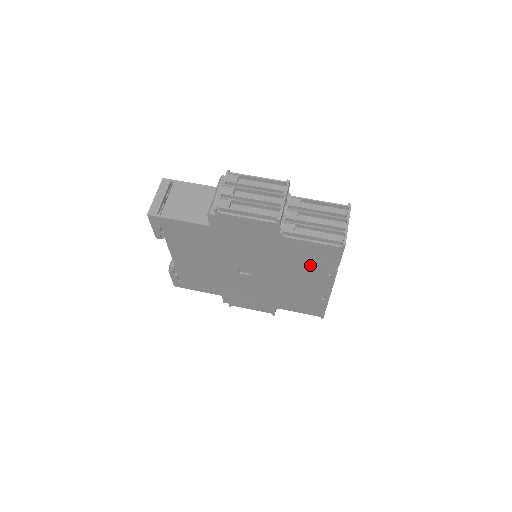
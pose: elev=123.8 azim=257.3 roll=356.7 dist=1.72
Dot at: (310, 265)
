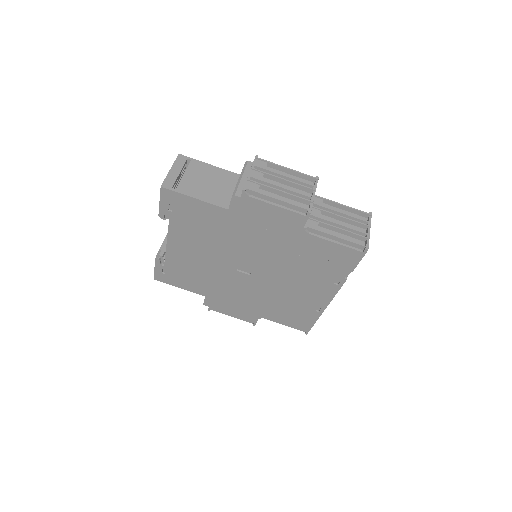
Dot at: (320, 269)
